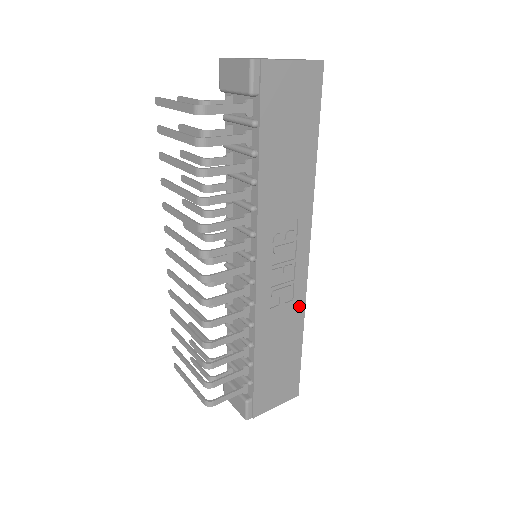
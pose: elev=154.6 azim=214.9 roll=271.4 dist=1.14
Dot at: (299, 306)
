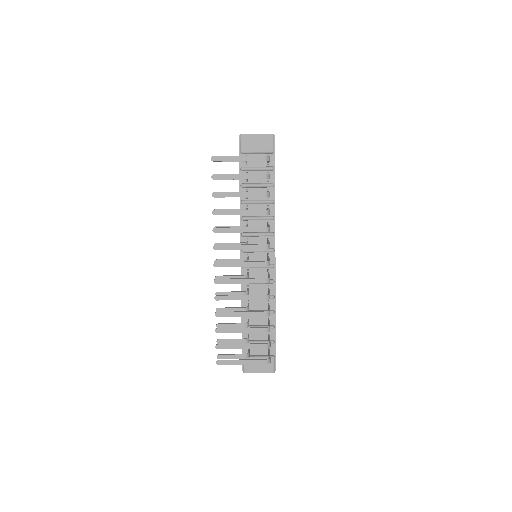
Dot at: occluded
